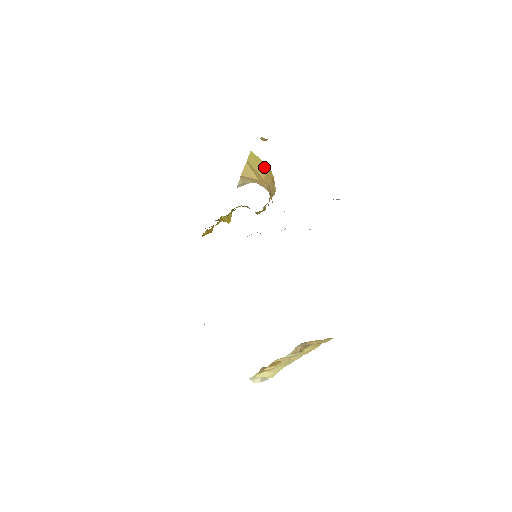
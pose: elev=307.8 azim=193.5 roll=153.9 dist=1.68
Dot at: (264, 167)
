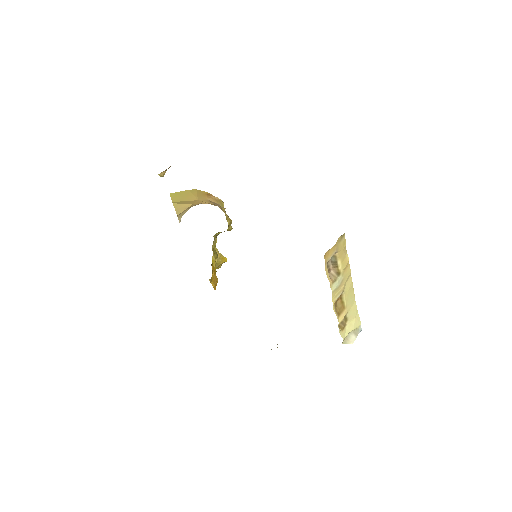
Dot at: (190, 193)
